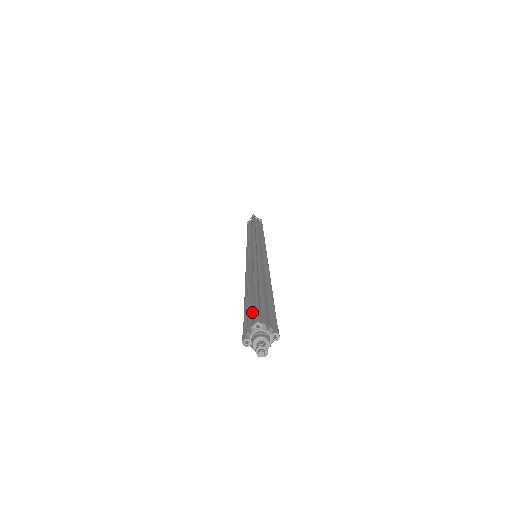
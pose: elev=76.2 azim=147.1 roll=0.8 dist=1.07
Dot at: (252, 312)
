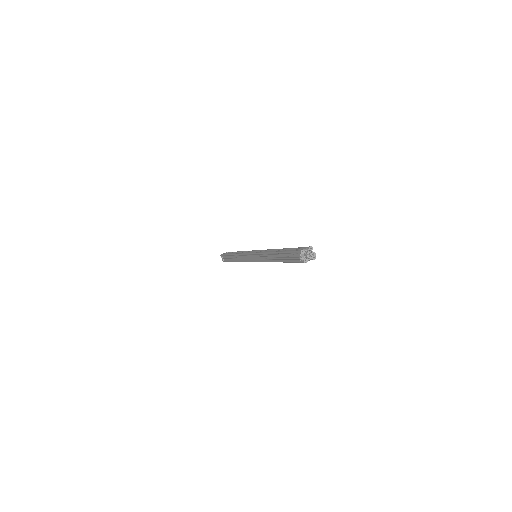
Dot at: occluded
